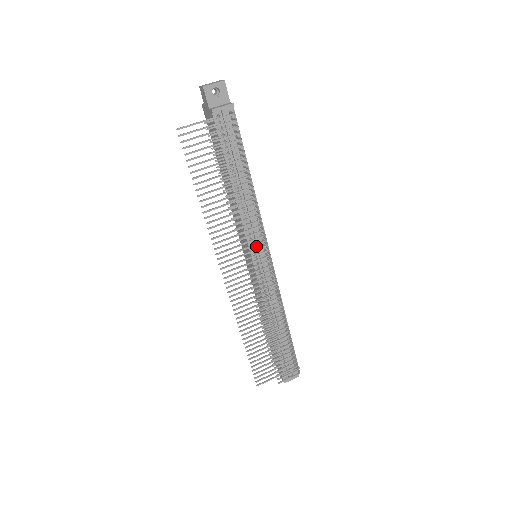
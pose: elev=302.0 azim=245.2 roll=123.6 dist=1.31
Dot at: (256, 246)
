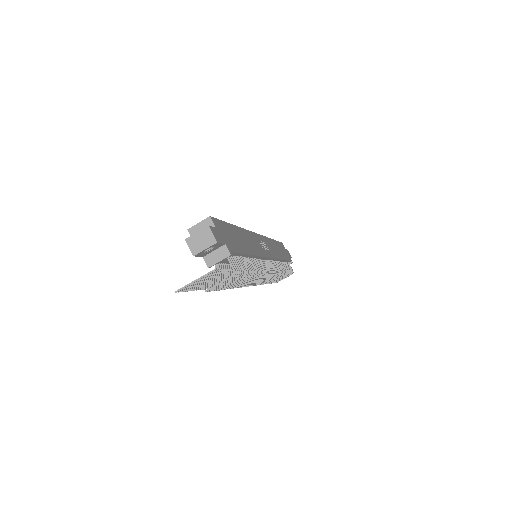
Dot at: occluded
